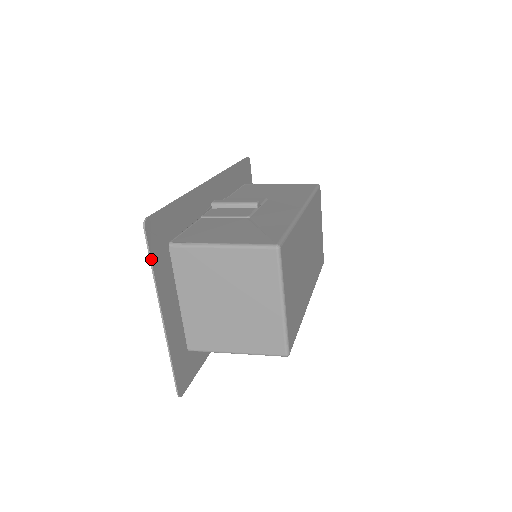
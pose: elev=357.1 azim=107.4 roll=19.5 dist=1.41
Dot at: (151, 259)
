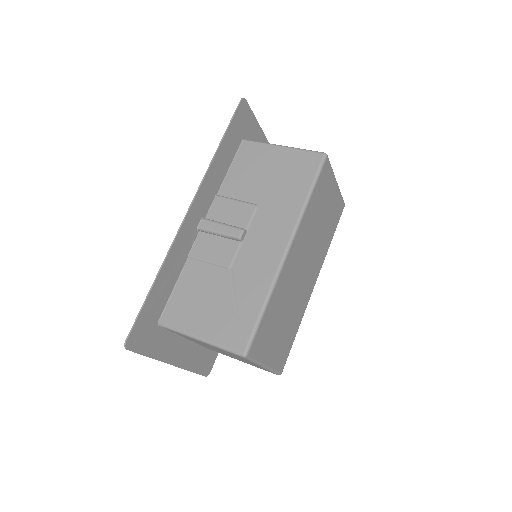
Dot at: (144, 355)
